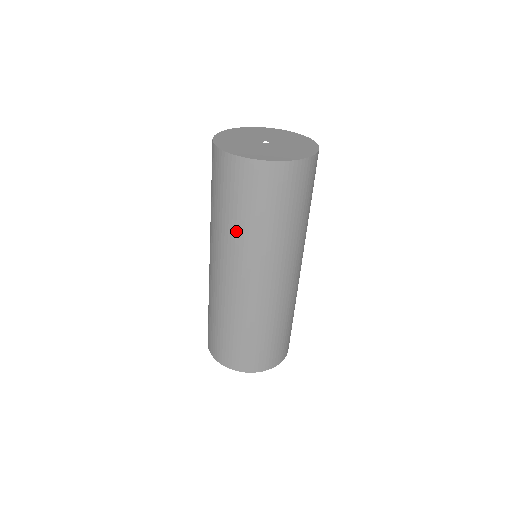
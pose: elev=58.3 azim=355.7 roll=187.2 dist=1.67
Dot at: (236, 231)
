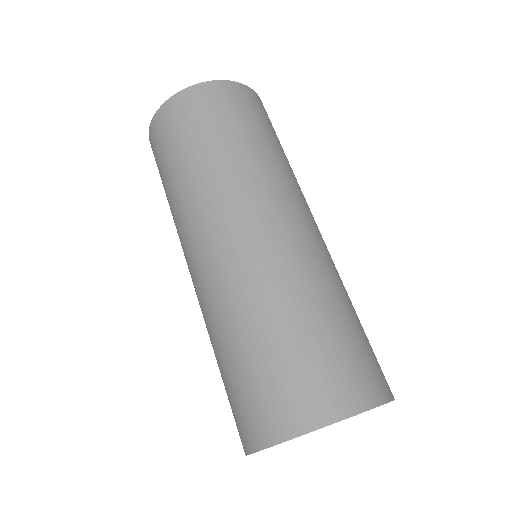
Dot at: (242, 156)
